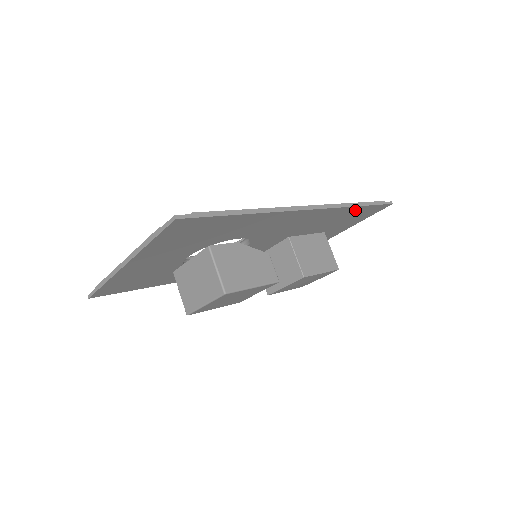
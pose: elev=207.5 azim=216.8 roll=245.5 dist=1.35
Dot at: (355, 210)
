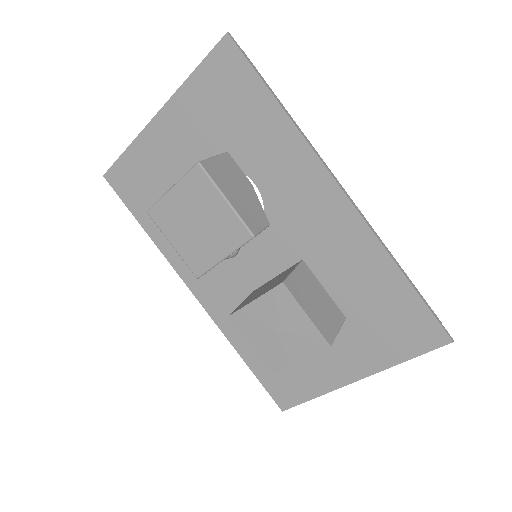
Dot at: (396, 286)
